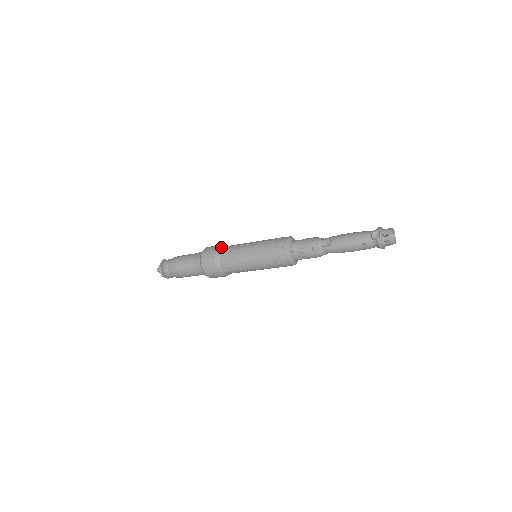
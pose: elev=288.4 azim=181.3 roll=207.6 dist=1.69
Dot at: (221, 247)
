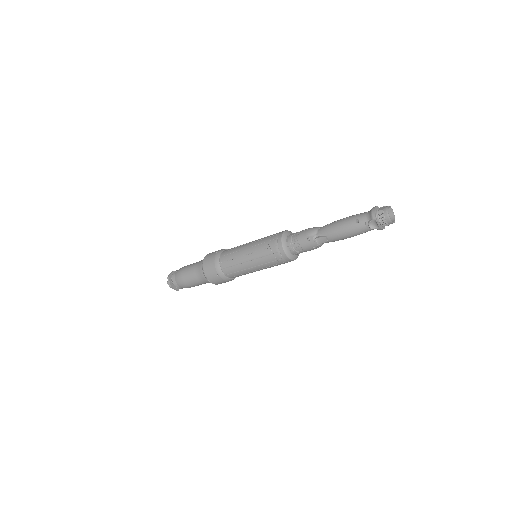
Dot at: (218, 263)
